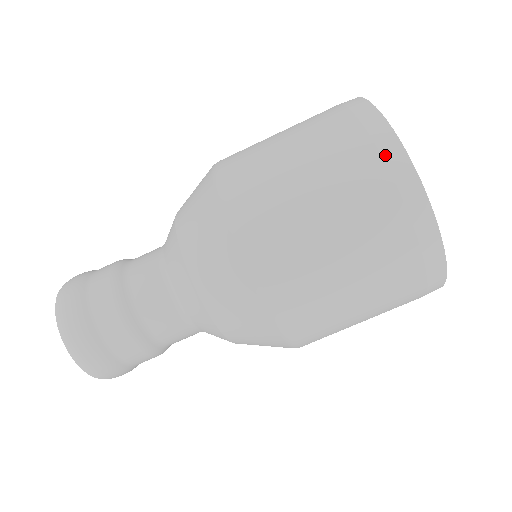
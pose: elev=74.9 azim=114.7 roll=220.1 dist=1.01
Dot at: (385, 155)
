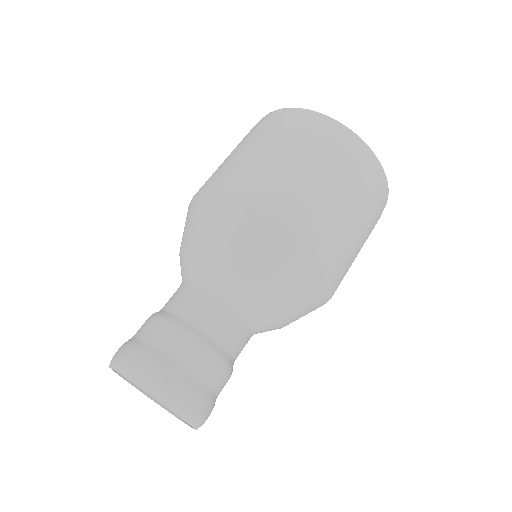
Dot at: occluded
